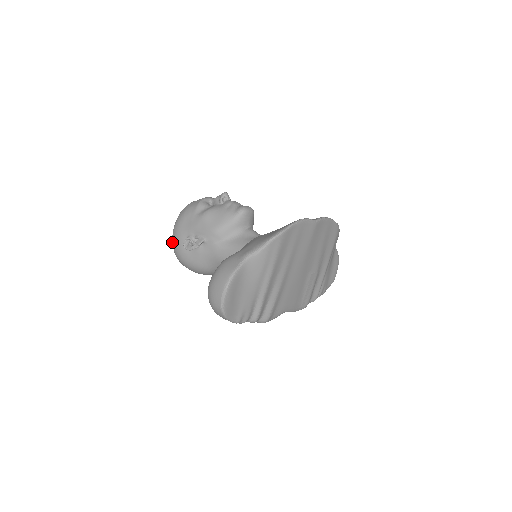
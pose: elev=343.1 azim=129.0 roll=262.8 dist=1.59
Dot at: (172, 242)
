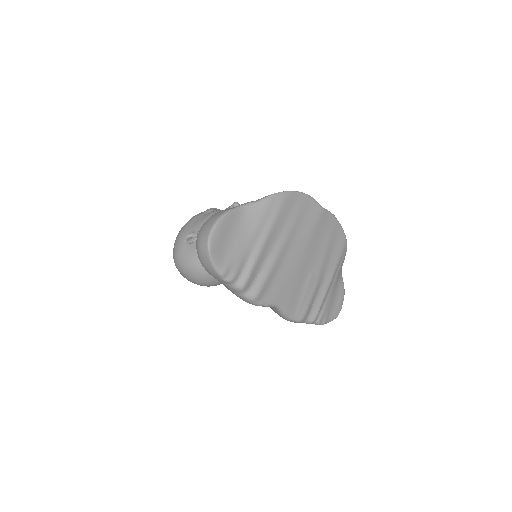
Dot at: occluded
